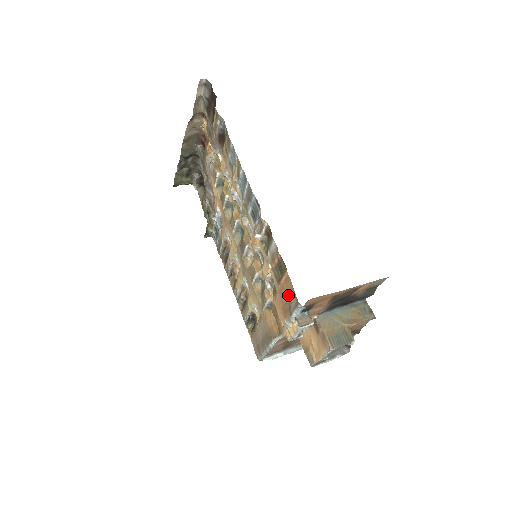
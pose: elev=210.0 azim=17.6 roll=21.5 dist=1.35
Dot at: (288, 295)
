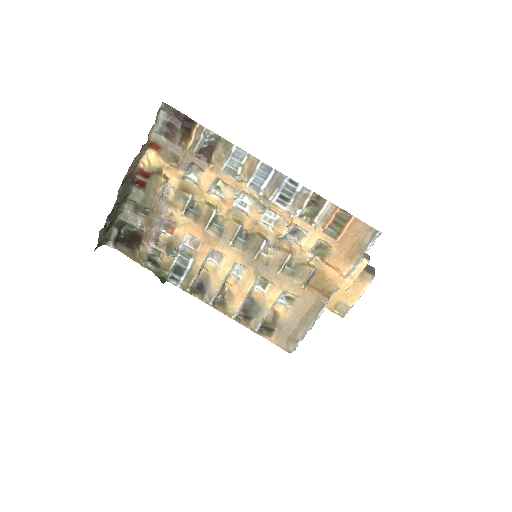
Dot at: (356, 238)
